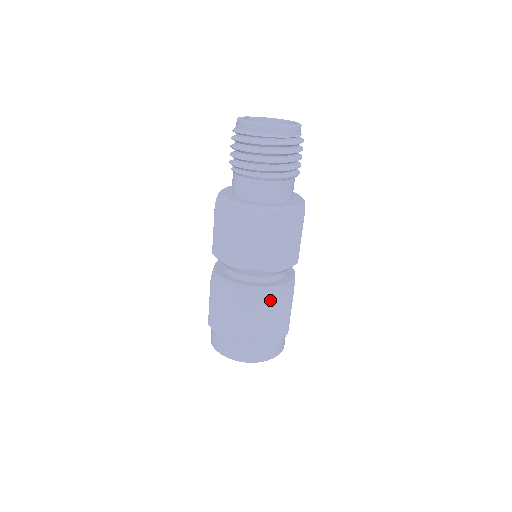
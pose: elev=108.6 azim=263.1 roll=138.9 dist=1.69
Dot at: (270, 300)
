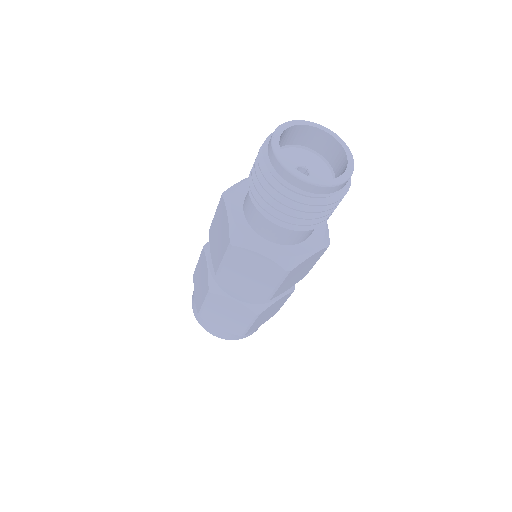
Dot at: (230, 306)
